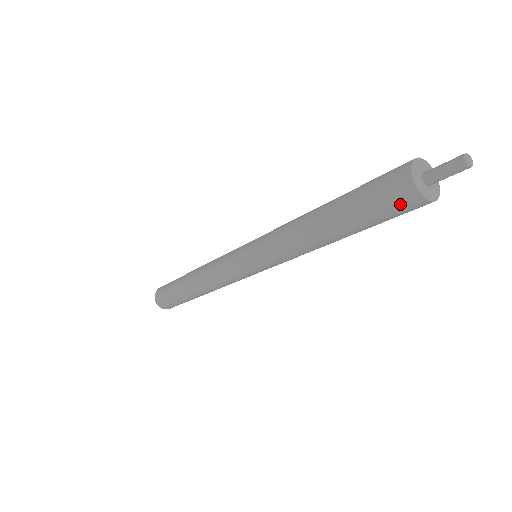
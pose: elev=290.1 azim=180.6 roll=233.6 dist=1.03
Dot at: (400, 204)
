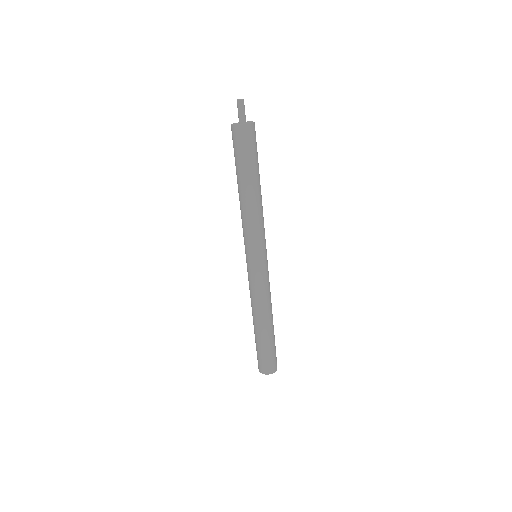
Dot at: (250, 137)
